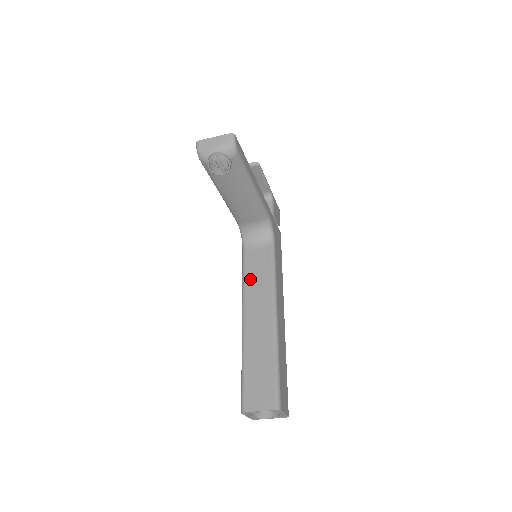
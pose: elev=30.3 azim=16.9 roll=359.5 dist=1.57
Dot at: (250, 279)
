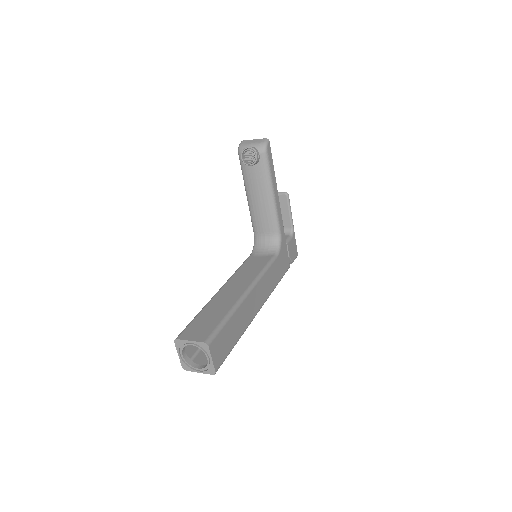
Dot at: (242, 270)
